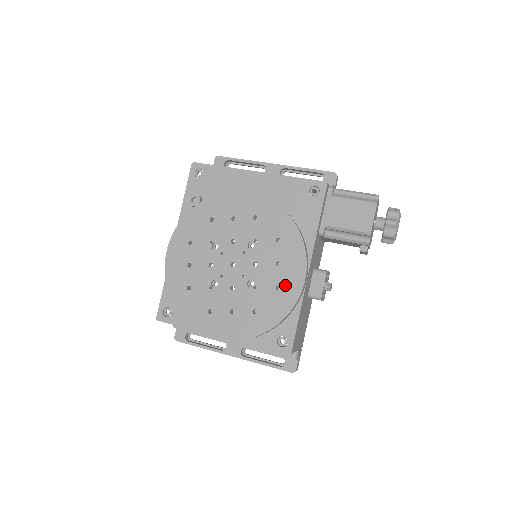
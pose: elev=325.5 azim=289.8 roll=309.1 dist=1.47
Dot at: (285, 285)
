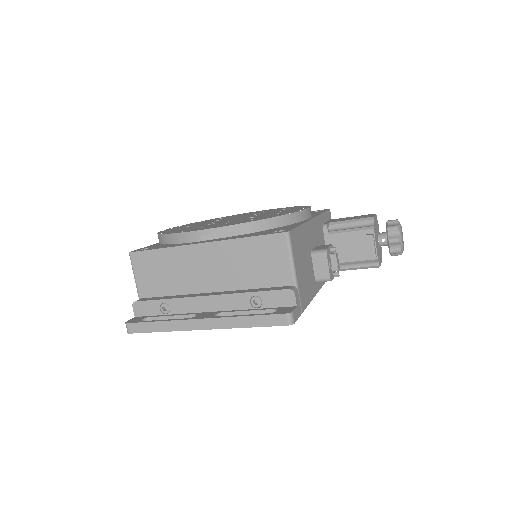
Dot at: occluded
